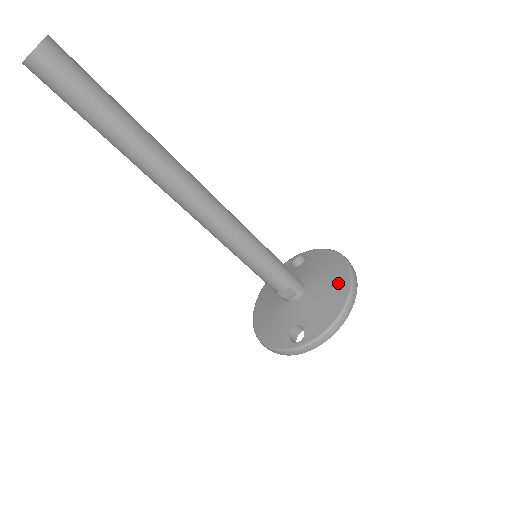
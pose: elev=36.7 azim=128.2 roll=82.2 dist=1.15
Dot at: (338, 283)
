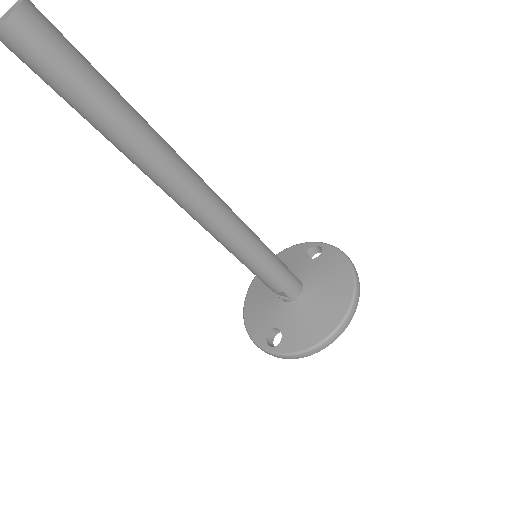
Dot at: (334, 308)
